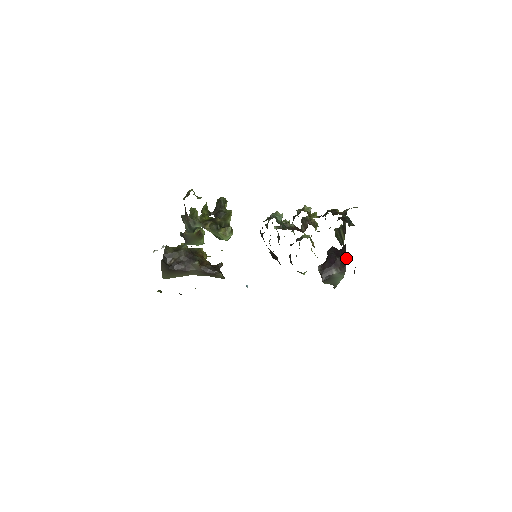
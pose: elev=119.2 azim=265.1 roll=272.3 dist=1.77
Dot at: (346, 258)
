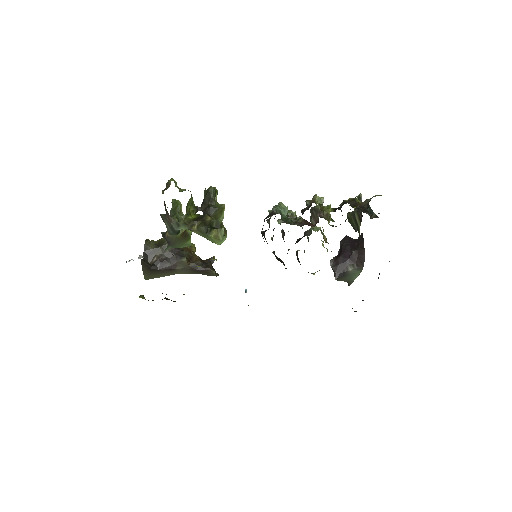
Dot at: (364, 251)
